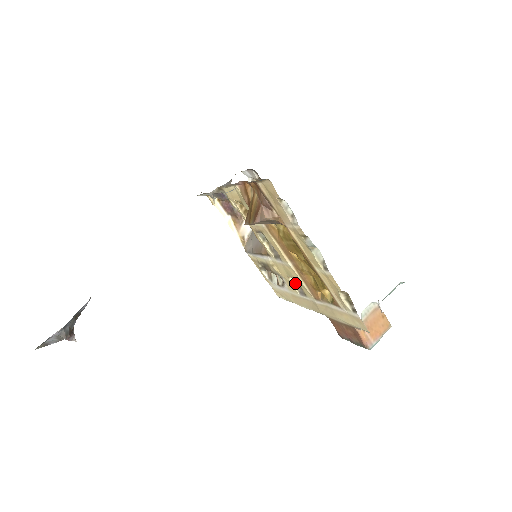
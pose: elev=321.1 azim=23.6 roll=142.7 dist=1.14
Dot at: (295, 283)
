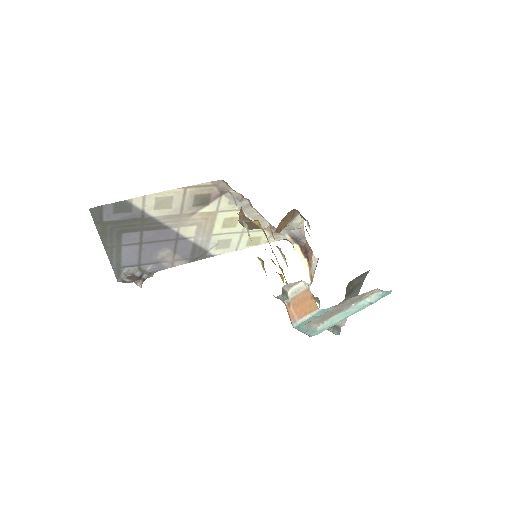
Dot at: occluded
